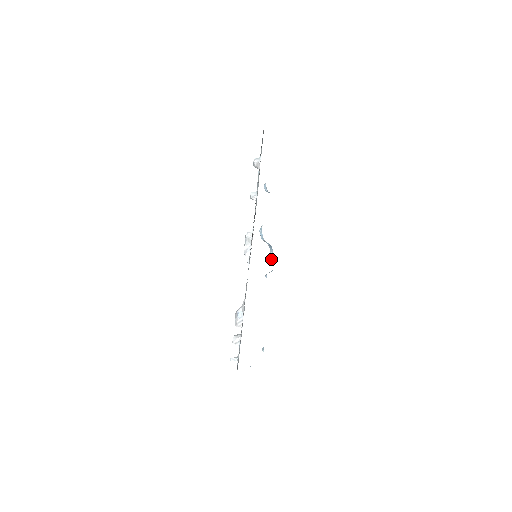
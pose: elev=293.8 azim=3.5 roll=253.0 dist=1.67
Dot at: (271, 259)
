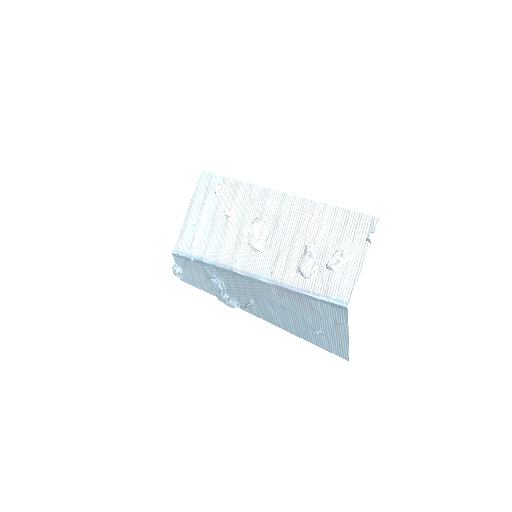
Dot at: (233, 304)
